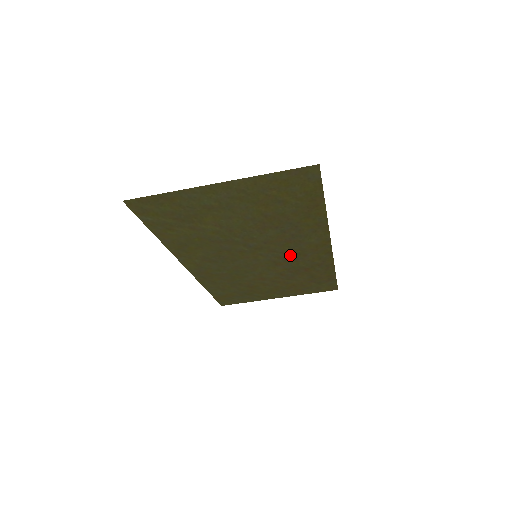
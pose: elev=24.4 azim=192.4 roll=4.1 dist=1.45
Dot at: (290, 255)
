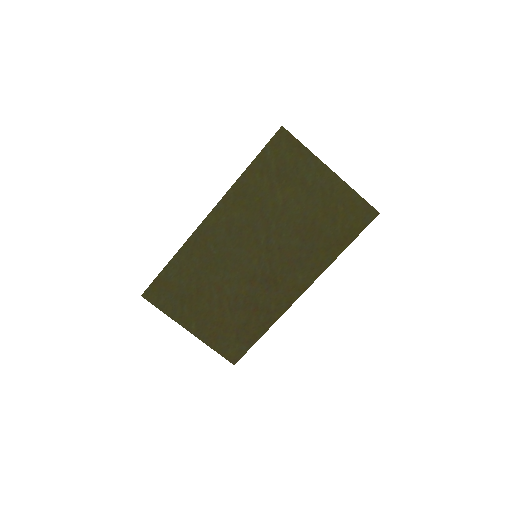
Dot at: (271, 279)
